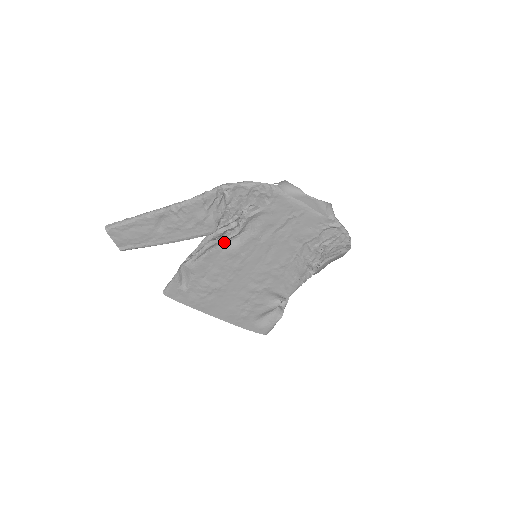
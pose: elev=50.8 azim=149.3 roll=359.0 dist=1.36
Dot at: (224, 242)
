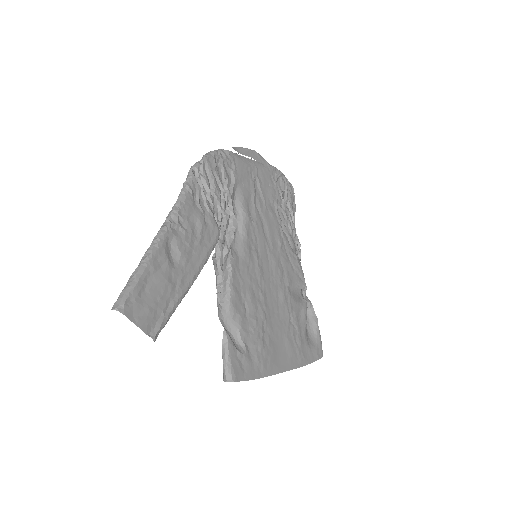
Dot at: (231, 246)
